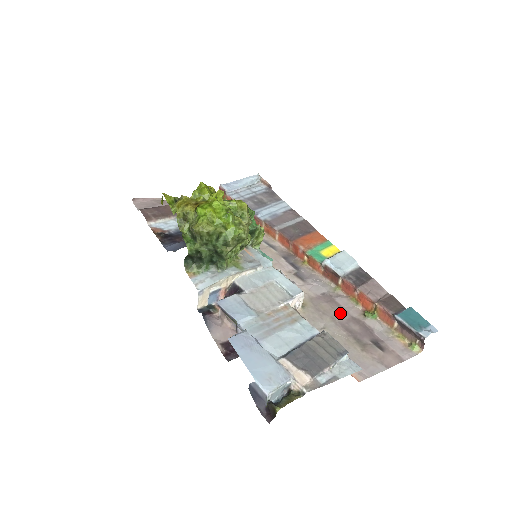
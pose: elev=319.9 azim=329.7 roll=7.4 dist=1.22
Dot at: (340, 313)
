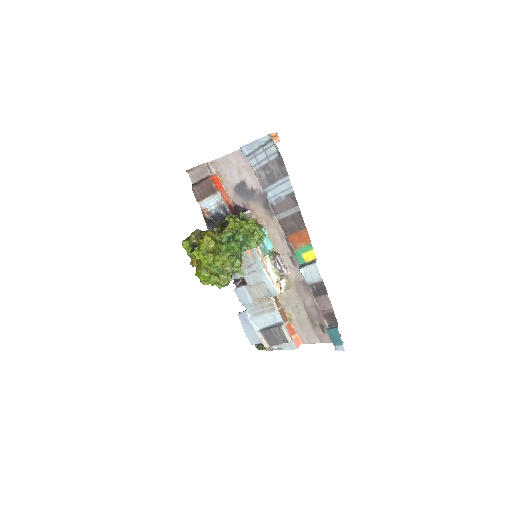
Dot at: (309, 299)
